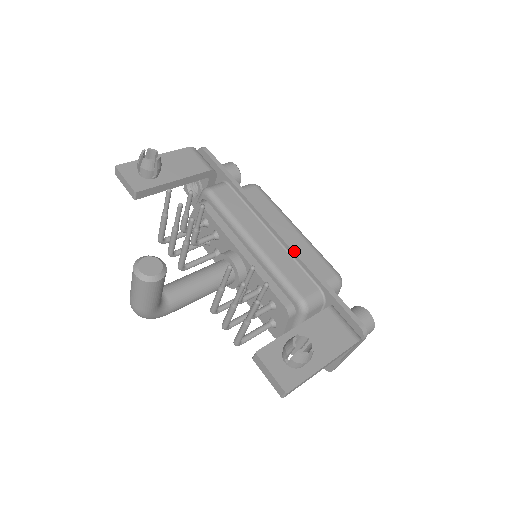
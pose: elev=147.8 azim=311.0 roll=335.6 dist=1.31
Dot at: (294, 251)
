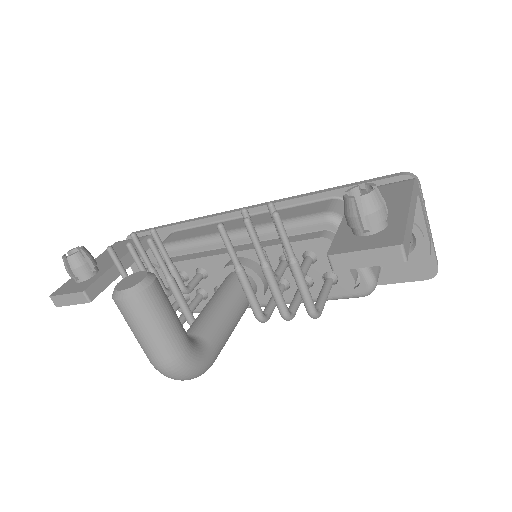
Dot at: (278, 202)
